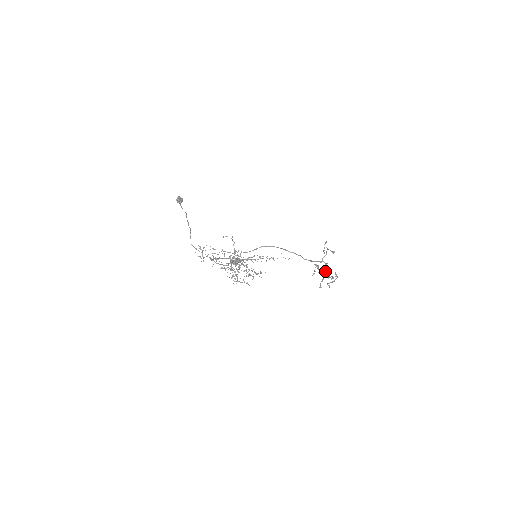
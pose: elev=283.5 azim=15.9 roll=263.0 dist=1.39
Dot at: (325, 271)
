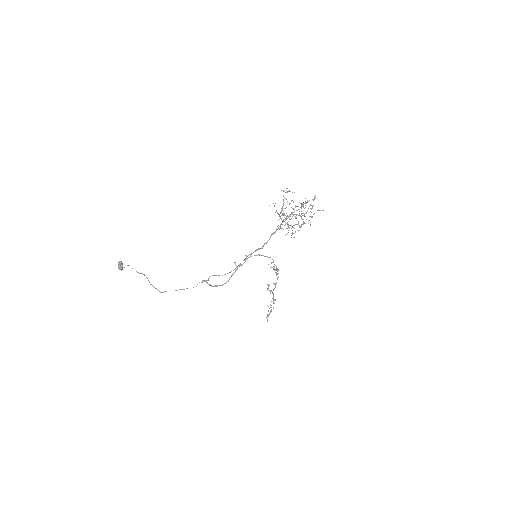
Dot at: (272, 293)
